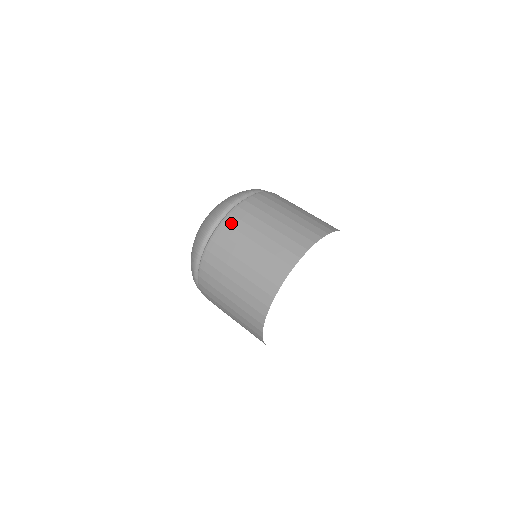
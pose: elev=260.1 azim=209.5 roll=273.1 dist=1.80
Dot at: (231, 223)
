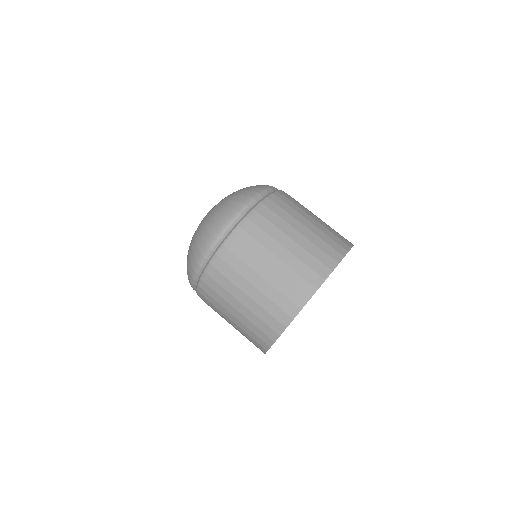
Dot at: (282, 198)
